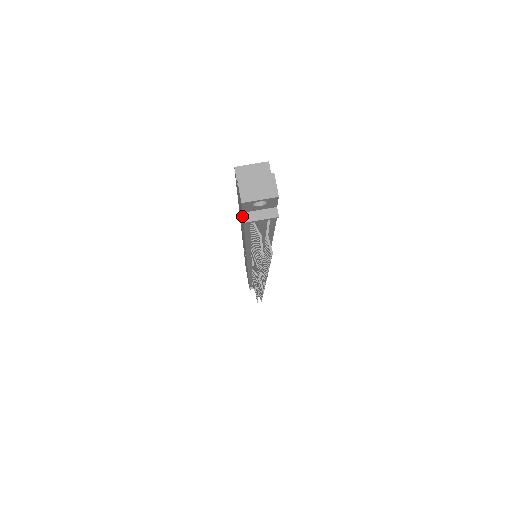
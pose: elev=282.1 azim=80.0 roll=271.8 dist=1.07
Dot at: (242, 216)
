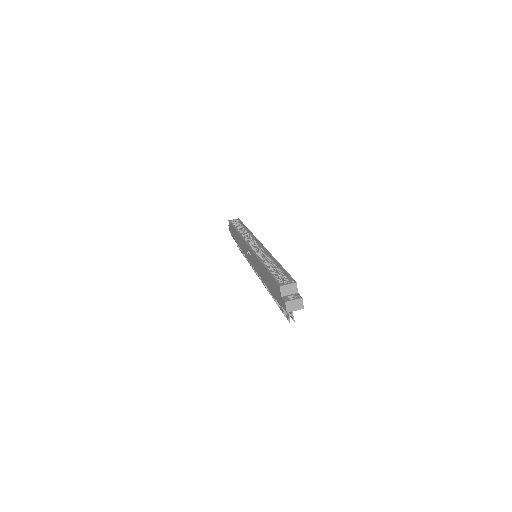
Dot at: (280, 303)
